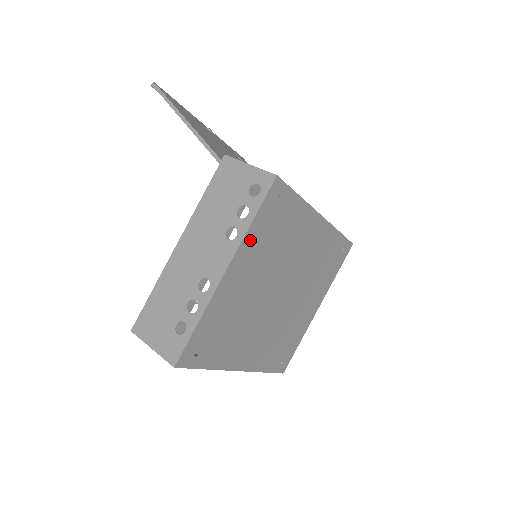
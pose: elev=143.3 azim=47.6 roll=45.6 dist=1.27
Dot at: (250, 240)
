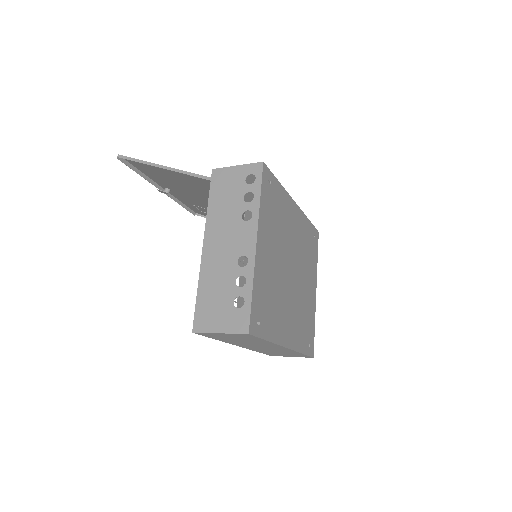
Dot at: (263, 216)
